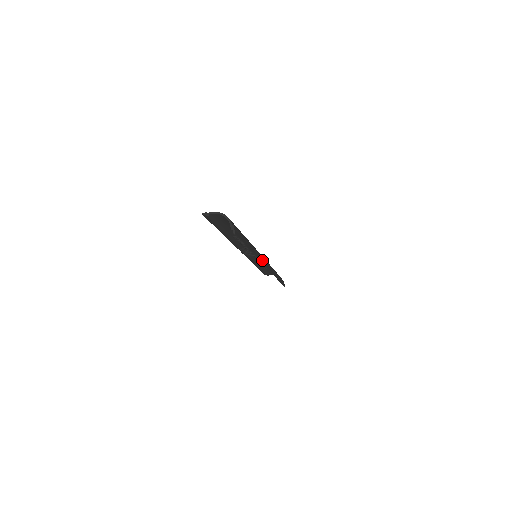
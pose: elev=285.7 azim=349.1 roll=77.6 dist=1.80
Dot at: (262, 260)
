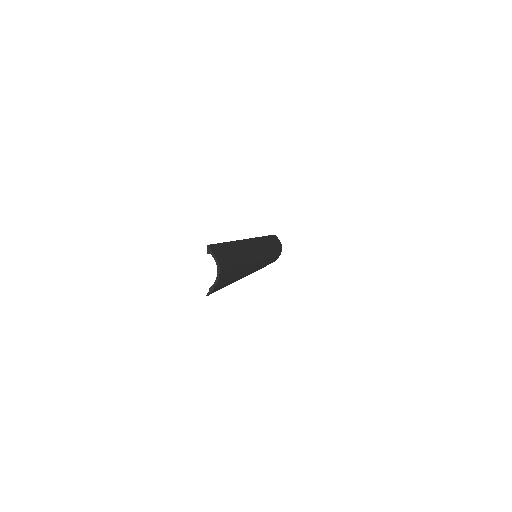
Dot at: (249, 273)
